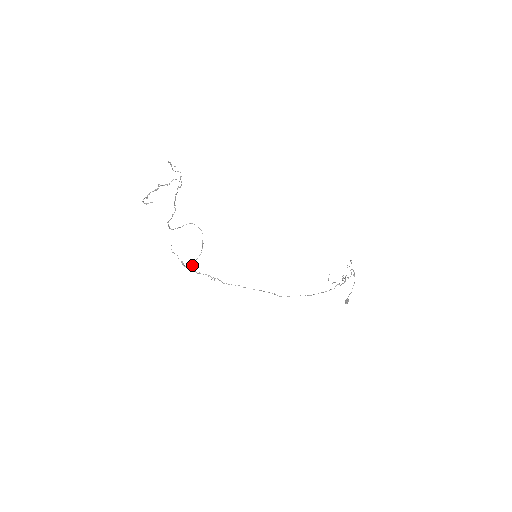
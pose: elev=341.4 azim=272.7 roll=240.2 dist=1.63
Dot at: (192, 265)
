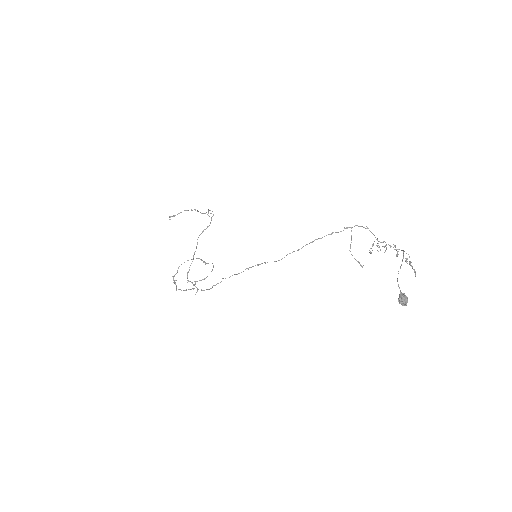
Dot at: occluded
